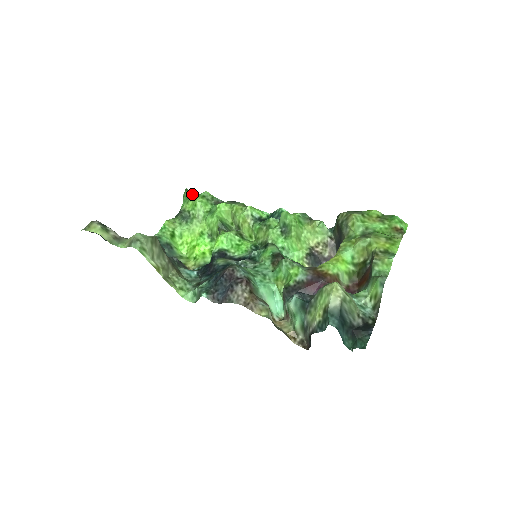
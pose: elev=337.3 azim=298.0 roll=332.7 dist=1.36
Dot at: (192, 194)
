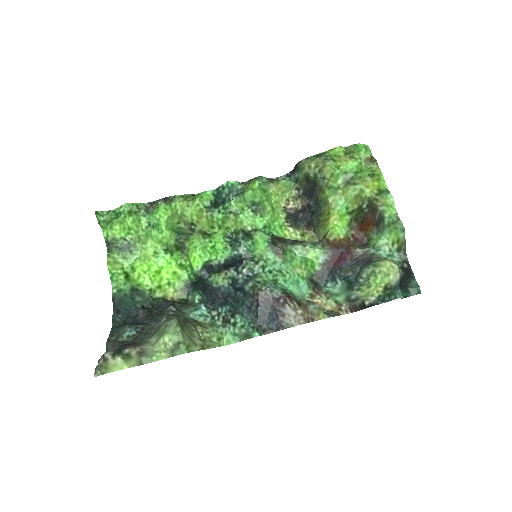
Dot at: (107, 214)
